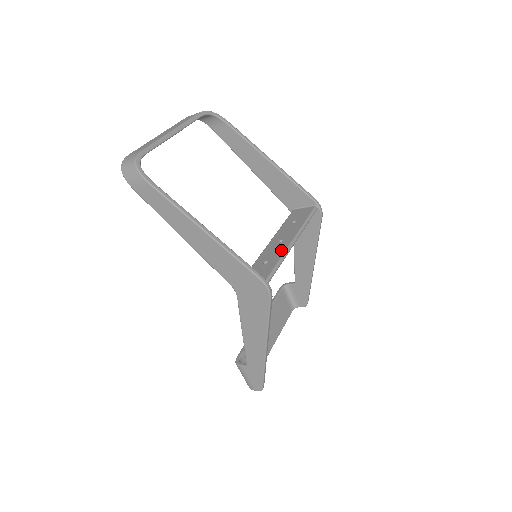
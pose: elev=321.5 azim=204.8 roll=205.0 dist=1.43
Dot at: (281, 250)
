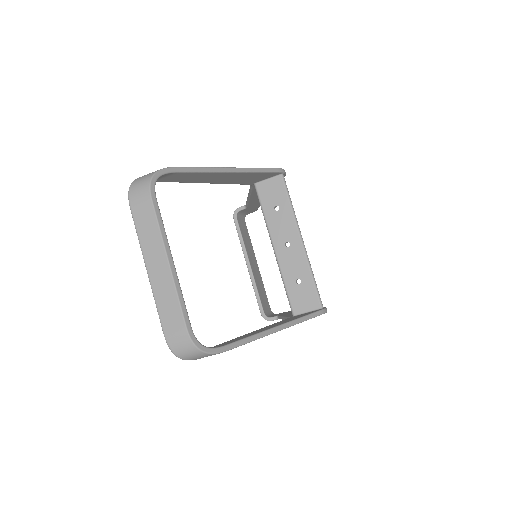
Dot at: (302, 261)
